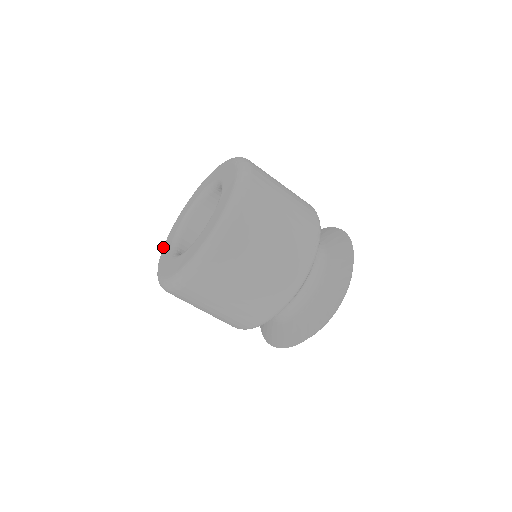
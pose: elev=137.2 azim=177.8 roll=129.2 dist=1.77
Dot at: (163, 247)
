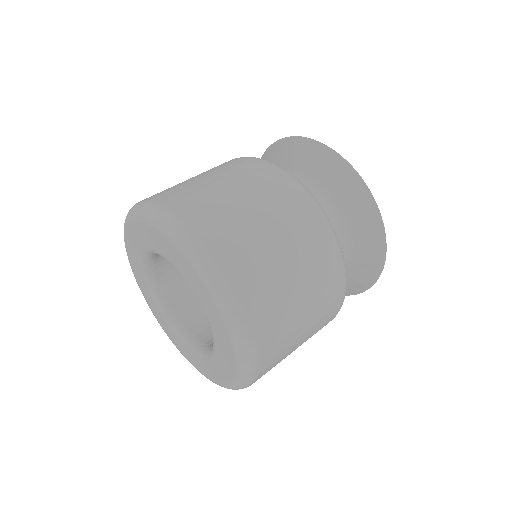
Dot at: occluded
